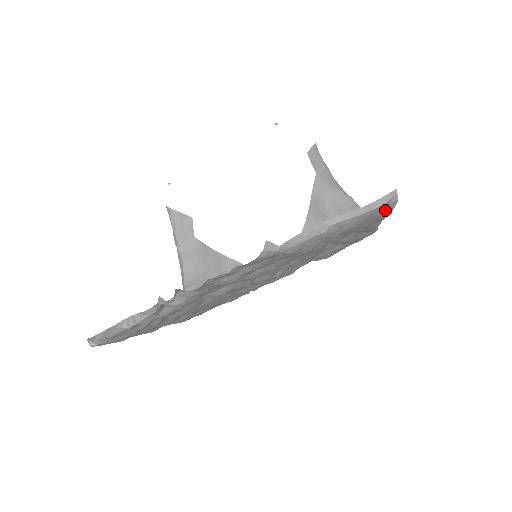
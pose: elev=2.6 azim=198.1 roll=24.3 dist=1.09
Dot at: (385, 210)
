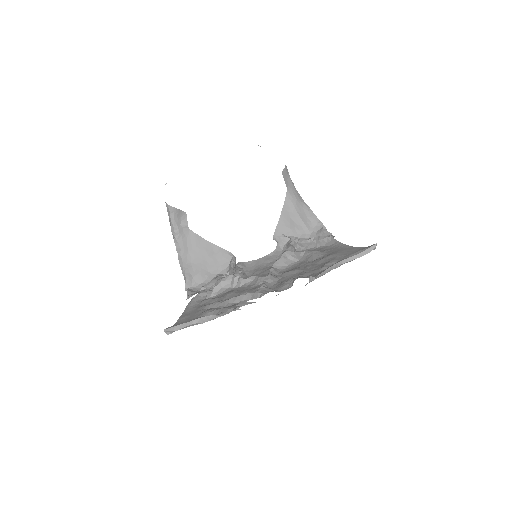
Dot at: occluded
